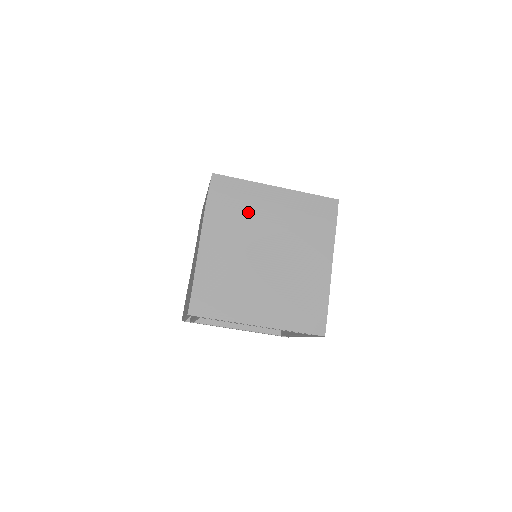
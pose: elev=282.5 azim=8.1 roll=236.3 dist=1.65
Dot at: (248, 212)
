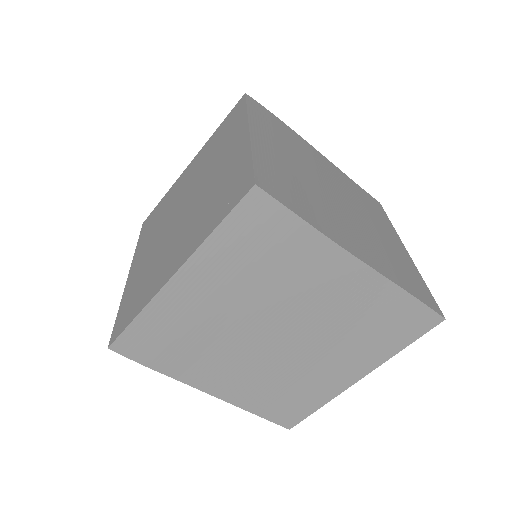
Dot at: (196, 332)
